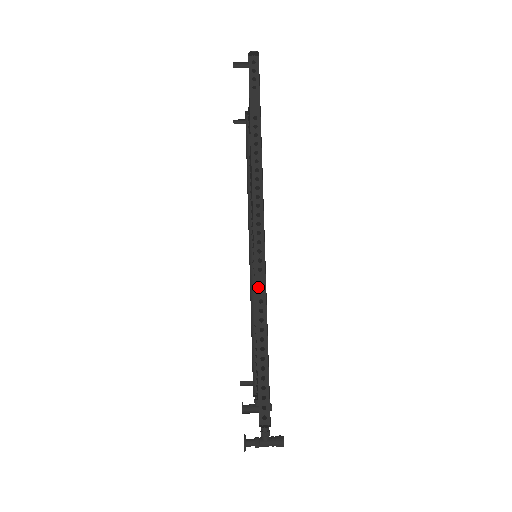
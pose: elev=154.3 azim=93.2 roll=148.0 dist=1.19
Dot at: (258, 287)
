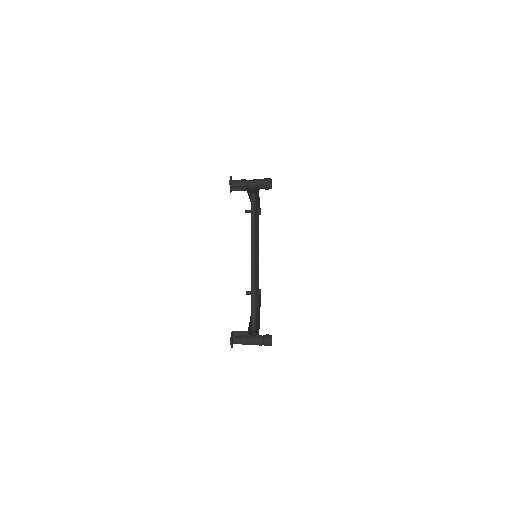
Dot at: occluded
